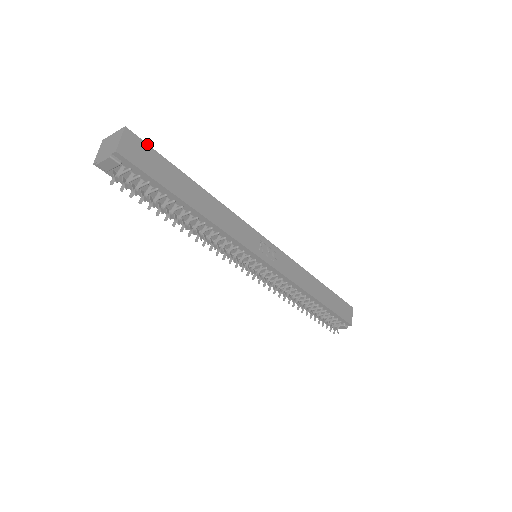
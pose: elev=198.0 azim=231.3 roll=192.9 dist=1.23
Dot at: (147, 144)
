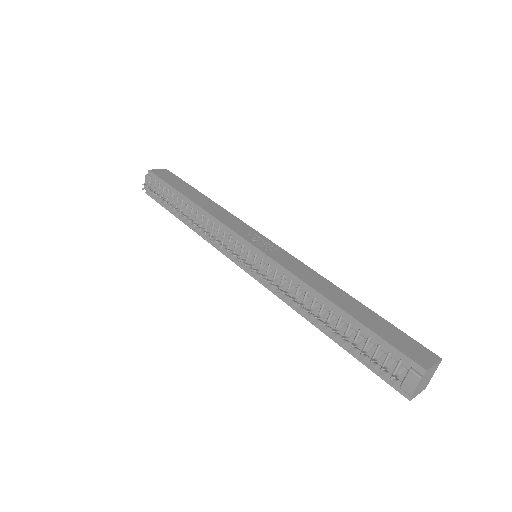
Dot at: (177, 176)
